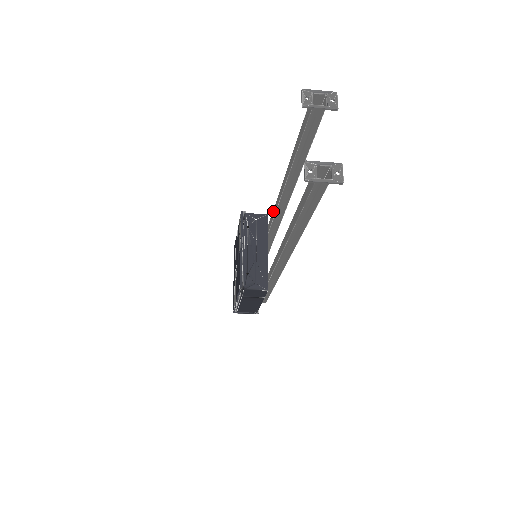
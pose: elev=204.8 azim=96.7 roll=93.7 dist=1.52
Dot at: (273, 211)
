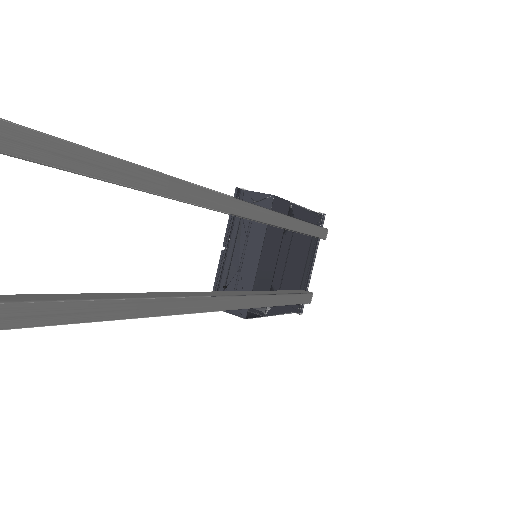
Dot at: occluded
